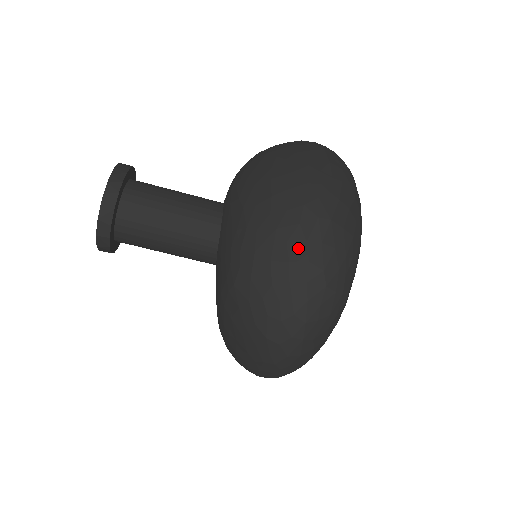
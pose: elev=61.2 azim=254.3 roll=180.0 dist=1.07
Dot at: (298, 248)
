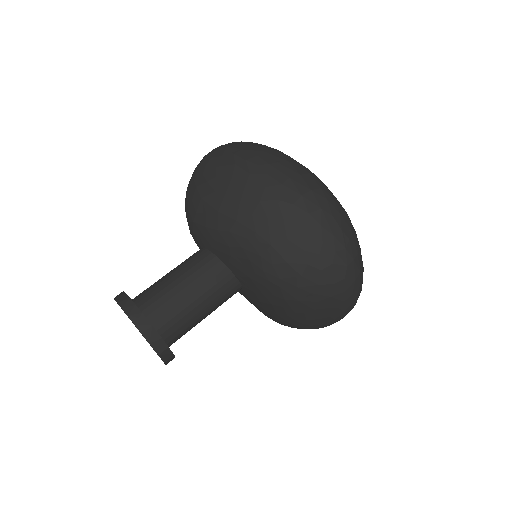
Dot at: (293, 213)
